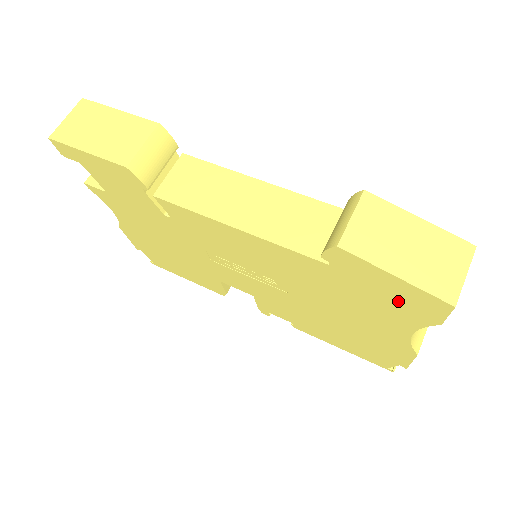
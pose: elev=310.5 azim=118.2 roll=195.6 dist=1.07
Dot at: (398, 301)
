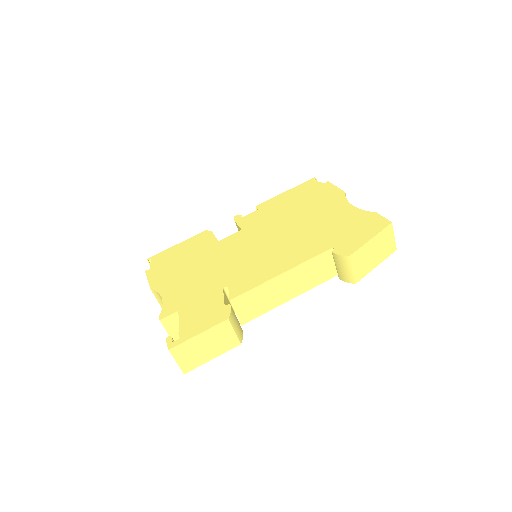
Dot at: occluded
